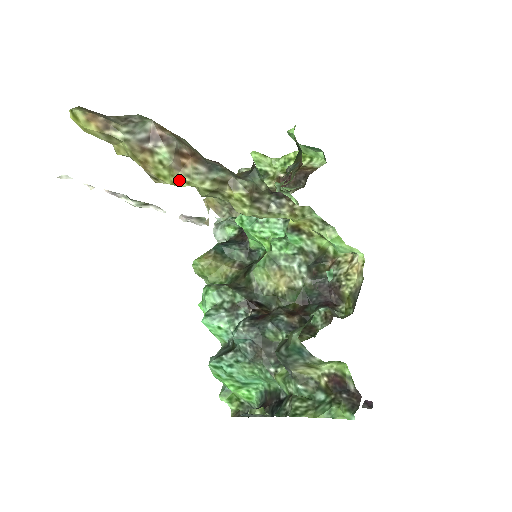
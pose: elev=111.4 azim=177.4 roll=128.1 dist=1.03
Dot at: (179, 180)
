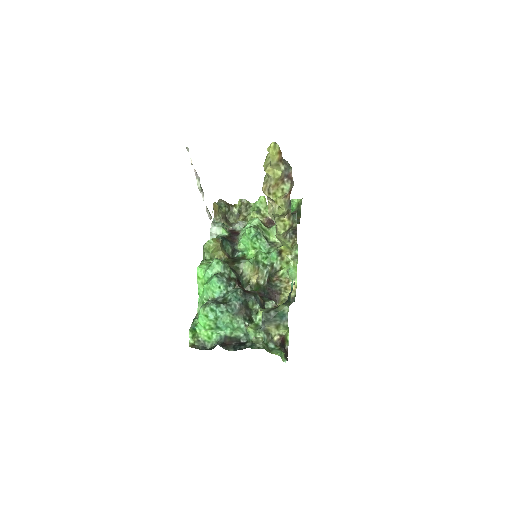
Dot at: (280, 201)
